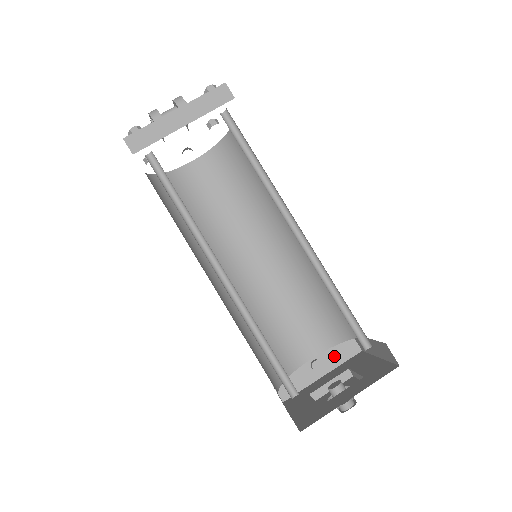
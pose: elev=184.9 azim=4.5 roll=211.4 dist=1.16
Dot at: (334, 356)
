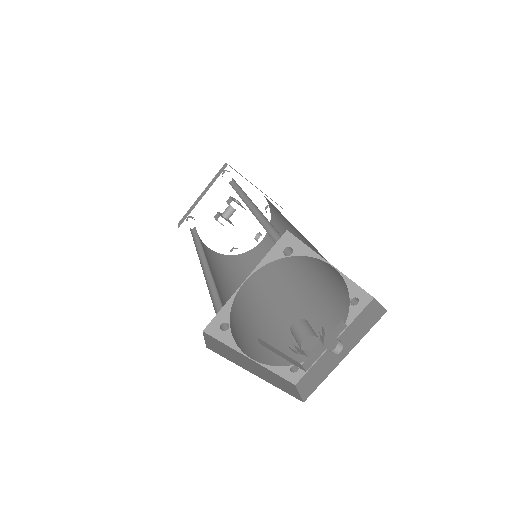
Dot at: (356, 330)
